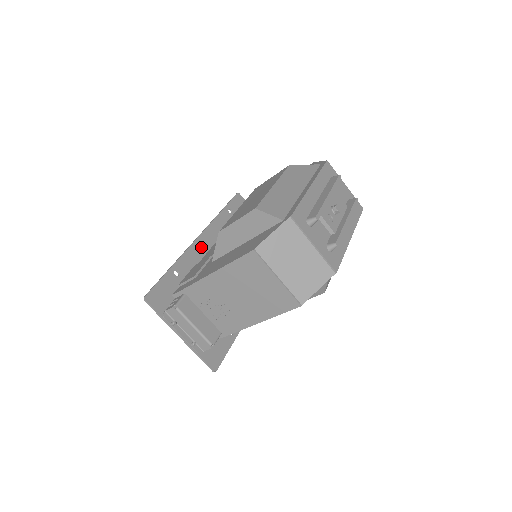
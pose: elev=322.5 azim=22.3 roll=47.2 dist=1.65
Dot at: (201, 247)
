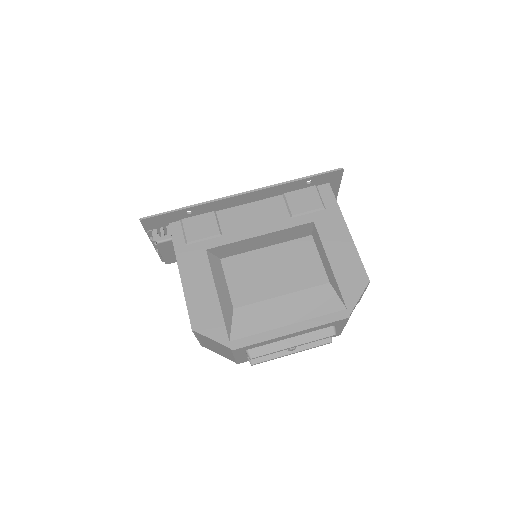
Dot at: (237, 201)
